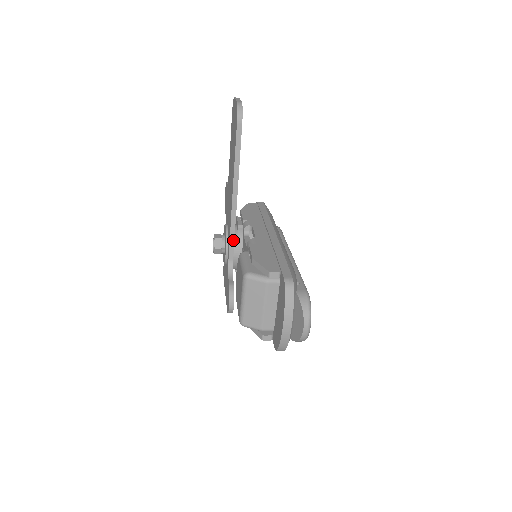
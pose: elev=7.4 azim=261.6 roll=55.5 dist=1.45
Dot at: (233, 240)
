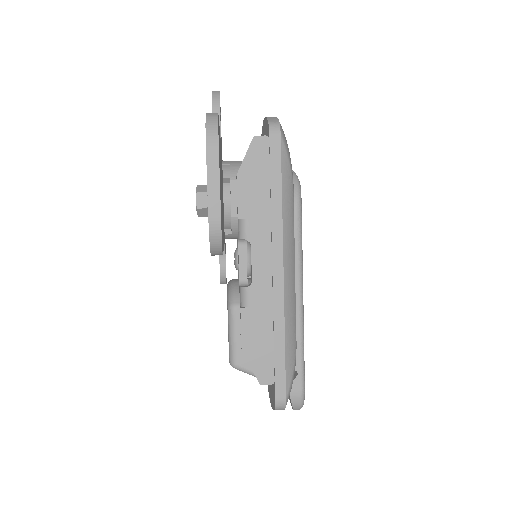
Dot at: occluded
